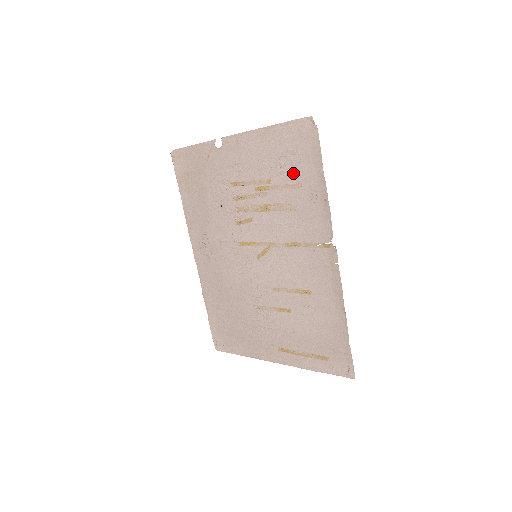
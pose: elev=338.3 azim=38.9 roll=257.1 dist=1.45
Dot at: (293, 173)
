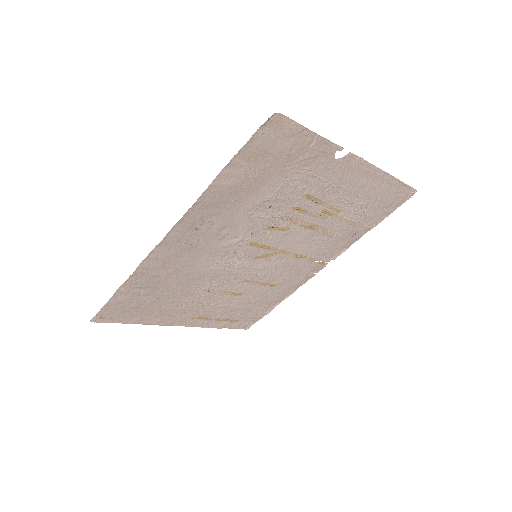
Dot at: (362, 215)
